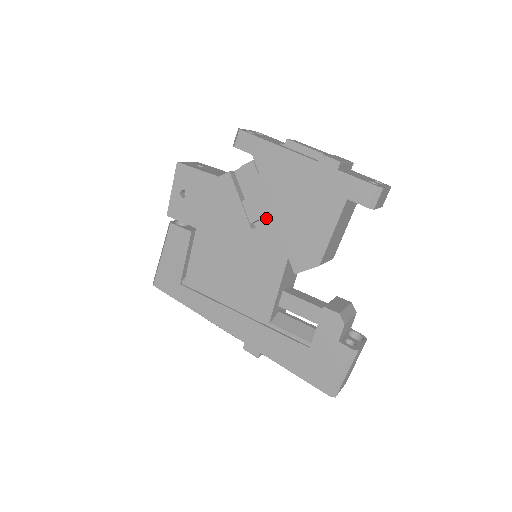
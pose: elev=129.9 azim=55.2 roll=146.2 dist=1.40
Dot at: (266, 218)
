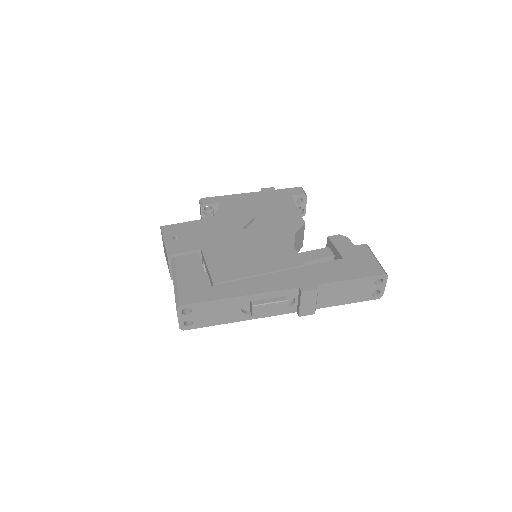
Dot at: (251, 224)
